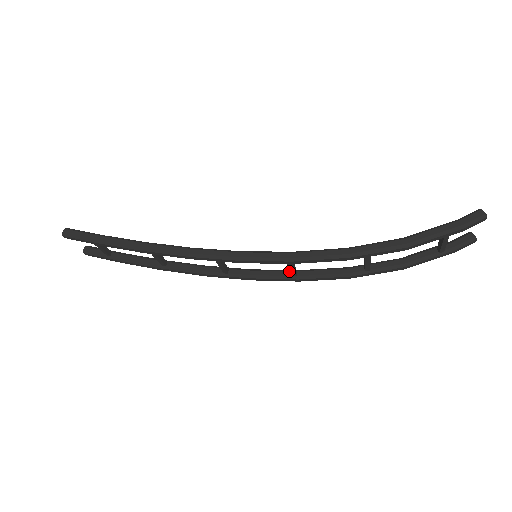
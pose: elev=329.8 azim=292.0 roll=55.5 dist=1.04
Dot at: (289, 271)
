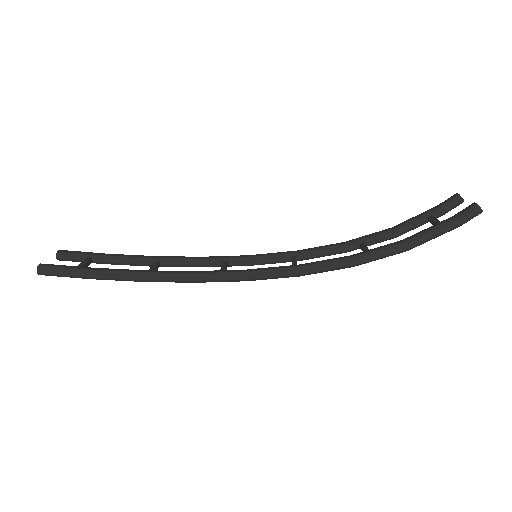
Dot at: (288, 256)
